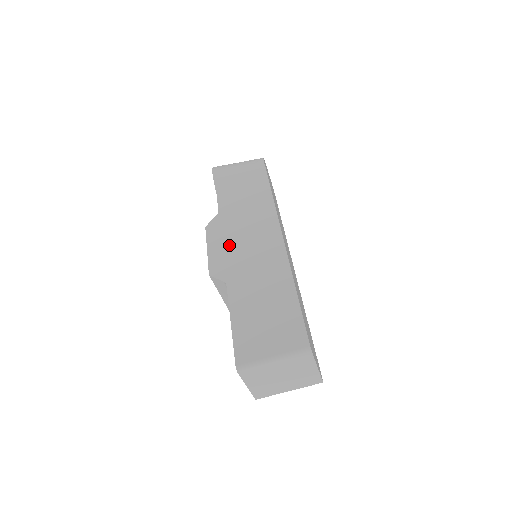
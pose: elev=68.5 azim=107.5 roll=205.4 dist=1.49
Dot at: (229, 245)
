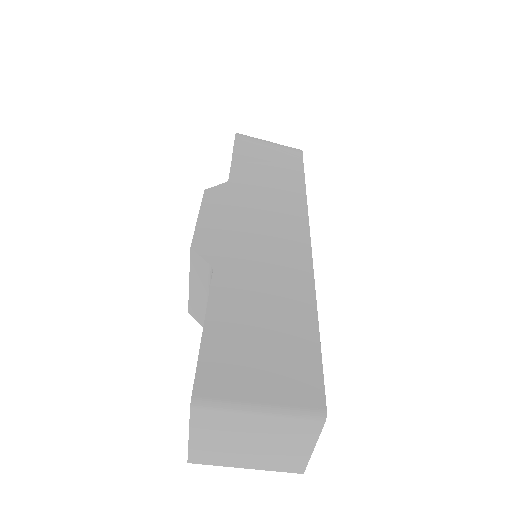
Dot at: (232, 222)
